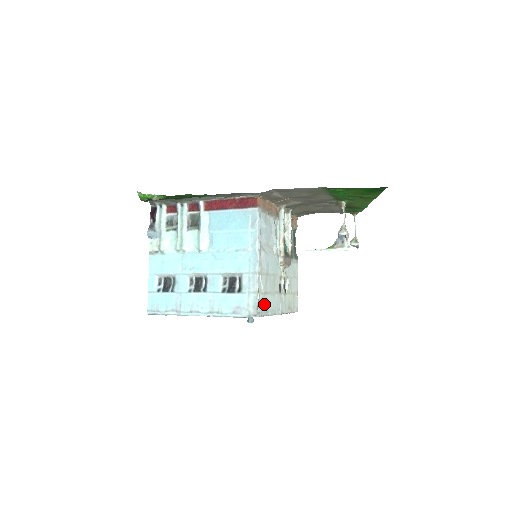
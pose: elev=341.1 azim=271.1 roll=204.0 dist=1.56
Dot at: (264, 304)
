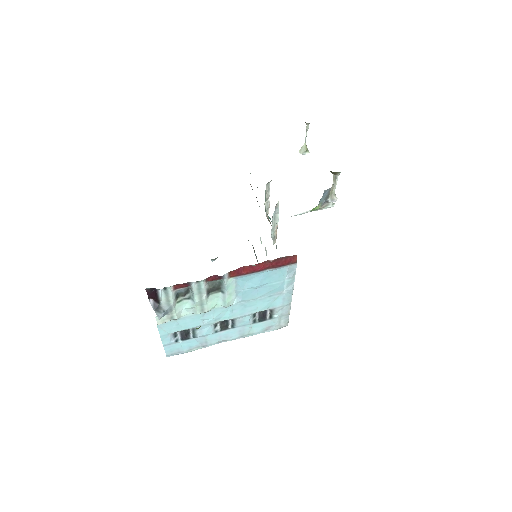
Dot at: occluded
